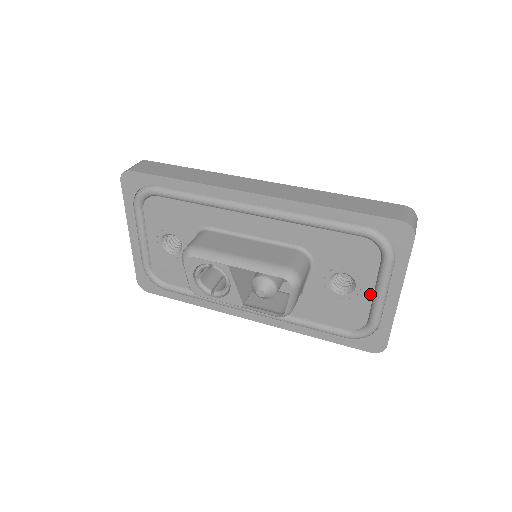
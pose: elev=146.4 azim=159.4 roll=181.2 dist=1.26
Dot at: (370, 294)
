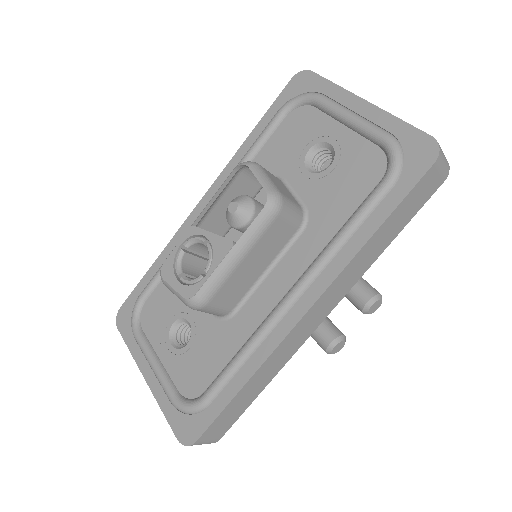
Dot at: (346, 131)
